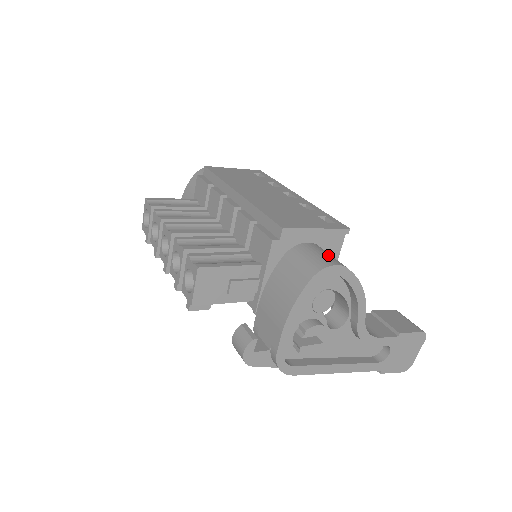
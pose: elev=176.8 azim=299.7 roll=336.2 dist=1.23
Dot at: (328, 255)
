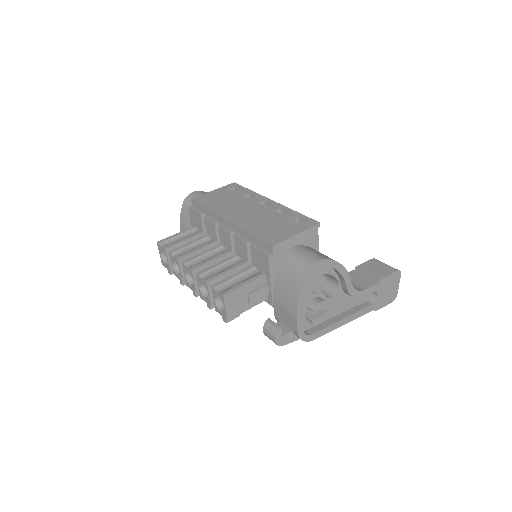
Dot at: (311, 253)
